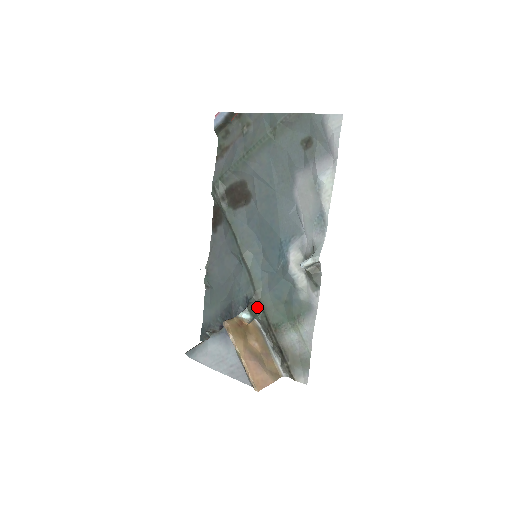
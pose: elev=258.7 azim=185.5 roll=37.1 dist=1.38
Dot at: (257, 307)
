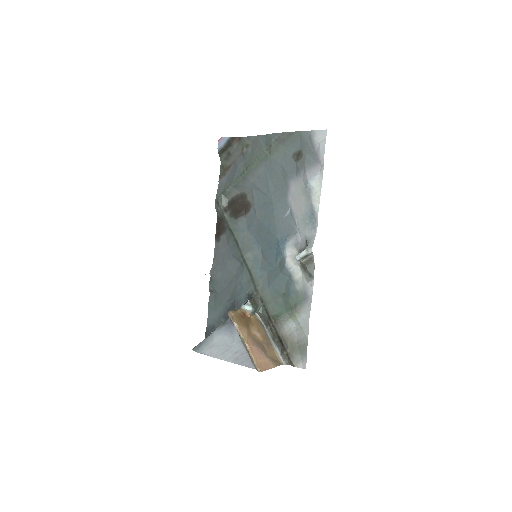
Dot at: (258, 302)
